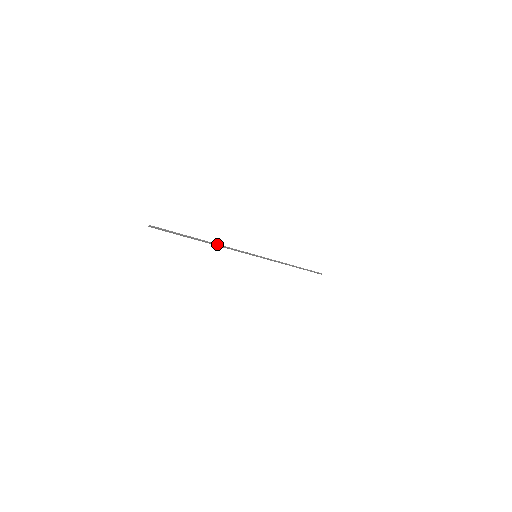
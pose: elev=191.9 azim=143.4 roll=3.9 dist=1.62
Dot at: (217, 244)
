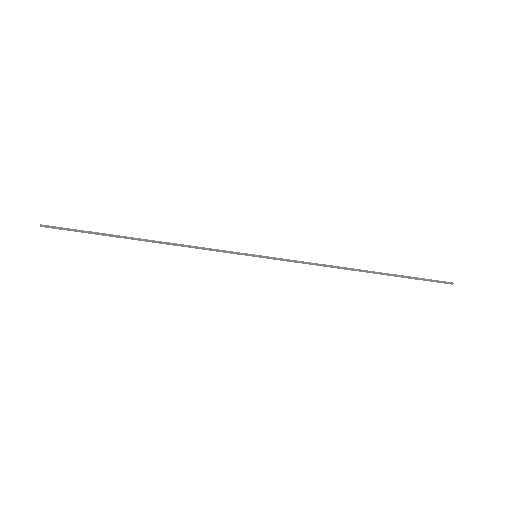
Dot at: (165, 242)
